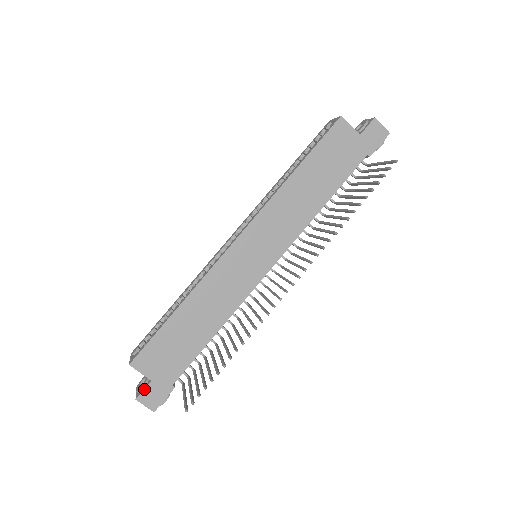
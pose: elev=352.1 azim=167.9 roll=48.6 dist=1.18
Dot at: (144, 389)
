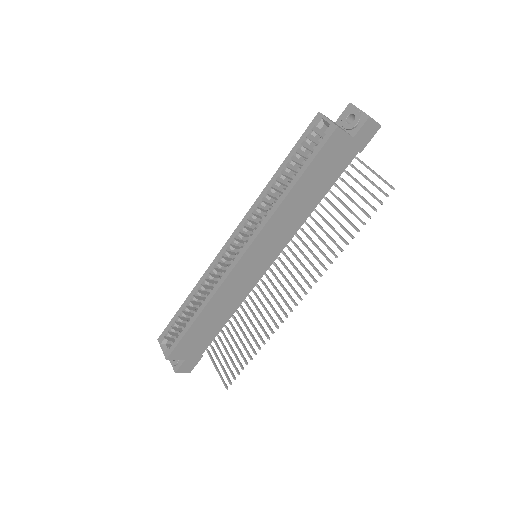
Dot at: (180, 366)
